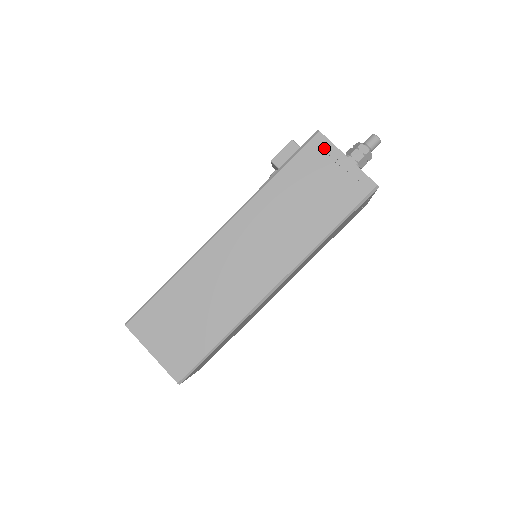
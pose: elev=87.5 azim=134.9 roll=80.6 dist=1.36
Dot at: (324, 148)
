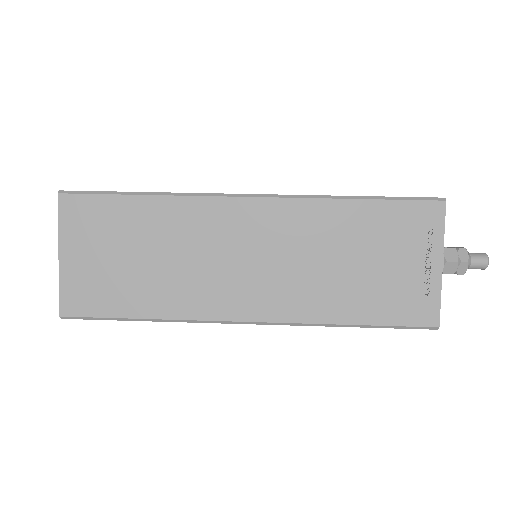
Dot at: occluded
